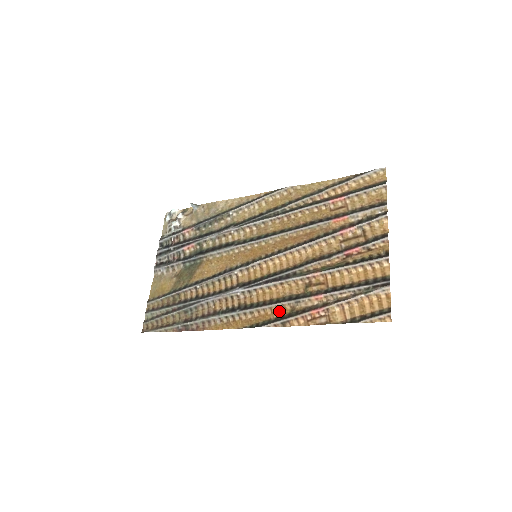
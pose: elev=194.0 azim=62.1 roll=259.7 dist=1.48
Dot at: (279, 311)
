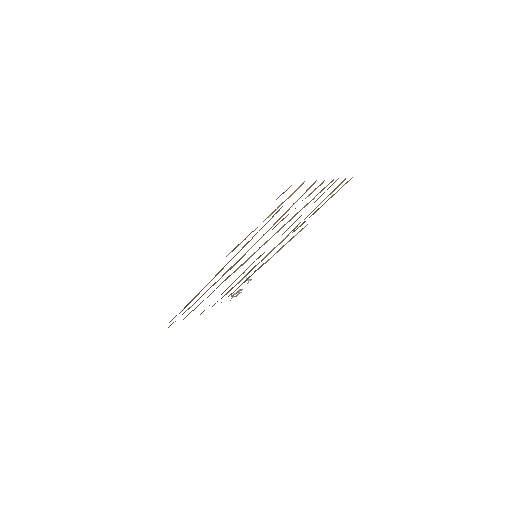
Dot at: occluded
